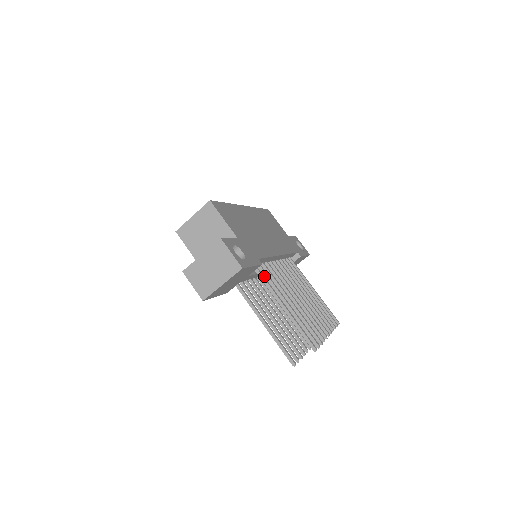
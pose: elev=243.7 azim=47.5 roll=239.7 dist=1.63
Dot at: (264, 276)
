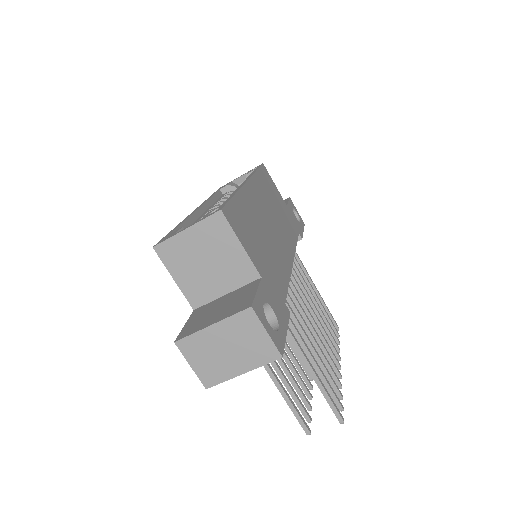
Dot at: occluded
